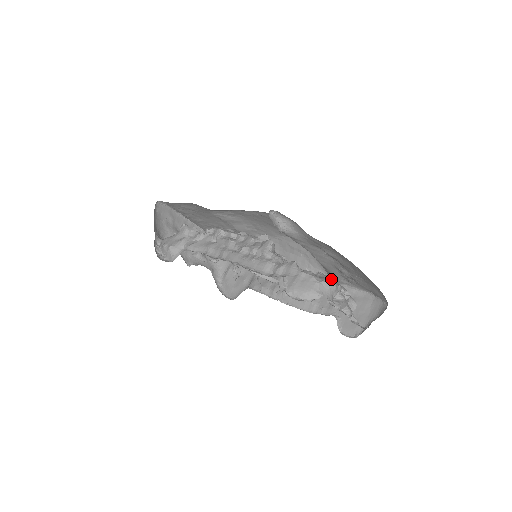
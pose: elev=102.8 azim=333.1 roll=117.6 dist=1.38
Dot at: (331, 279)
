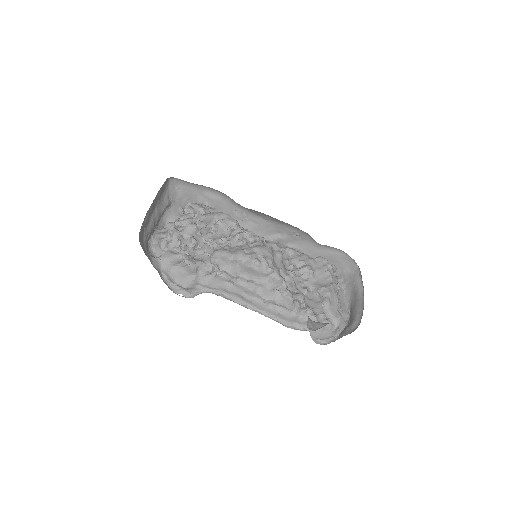
Dot at: (340, 320)
